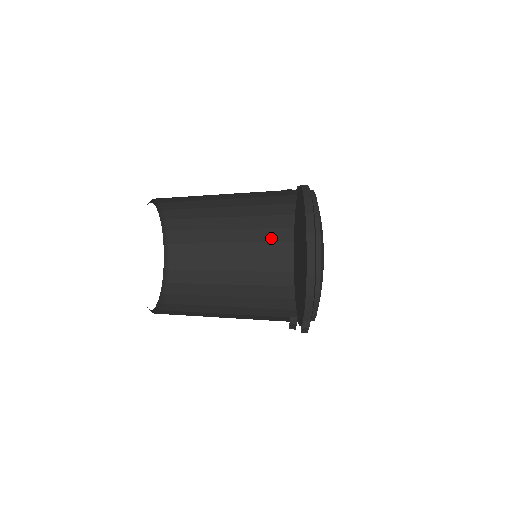
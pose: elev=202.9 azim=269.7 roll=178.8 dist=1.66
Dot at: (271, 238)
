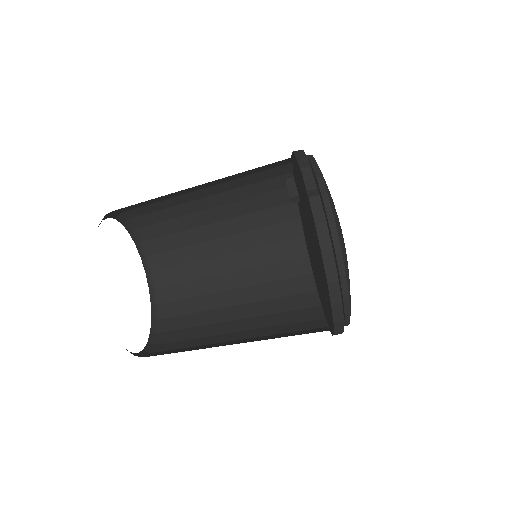
Dot at: (295, 329)
